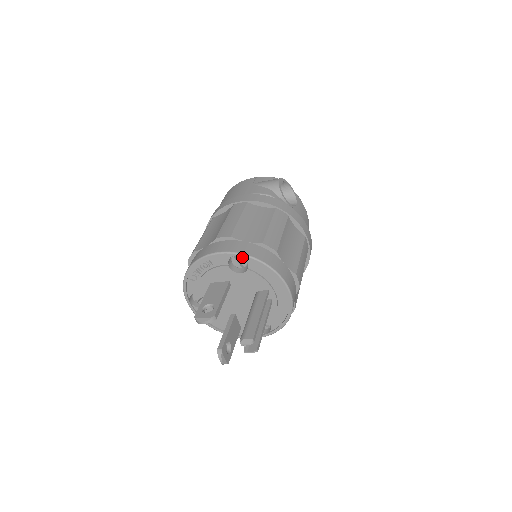
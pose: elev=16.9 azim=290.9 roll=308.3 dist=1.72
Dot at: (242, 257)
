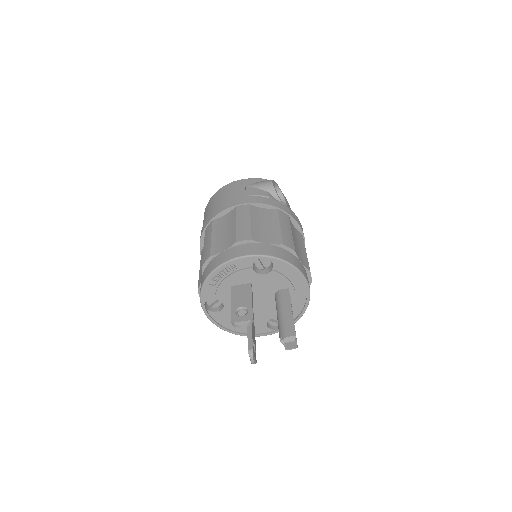
Dot at: (269, 259)
